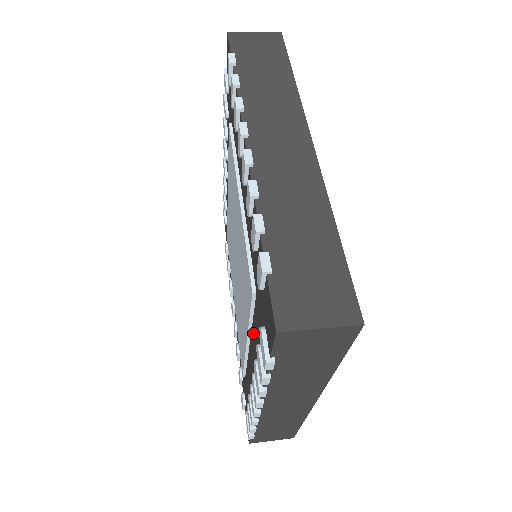
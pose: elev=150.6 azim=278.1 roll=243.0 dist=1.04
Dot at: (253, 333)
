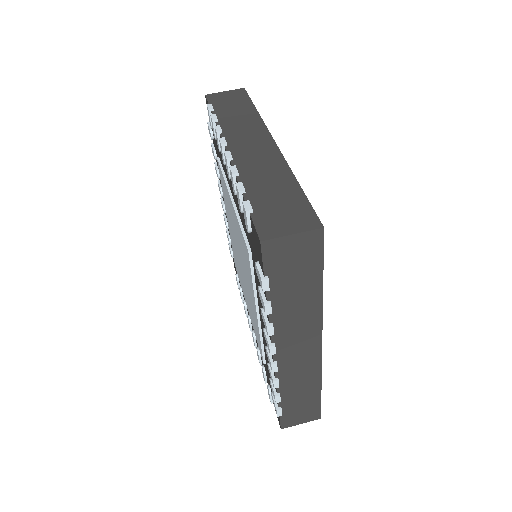
Dot at: occluded
